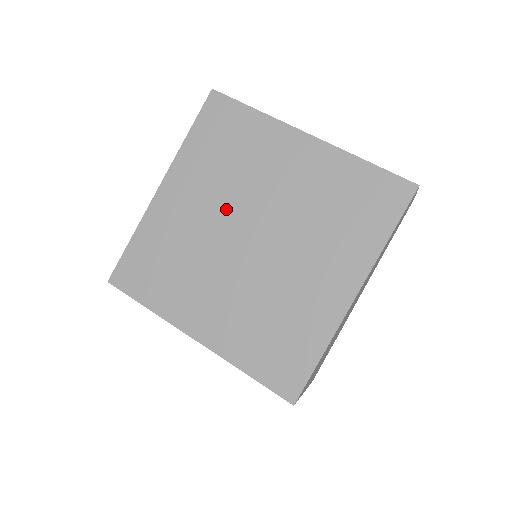
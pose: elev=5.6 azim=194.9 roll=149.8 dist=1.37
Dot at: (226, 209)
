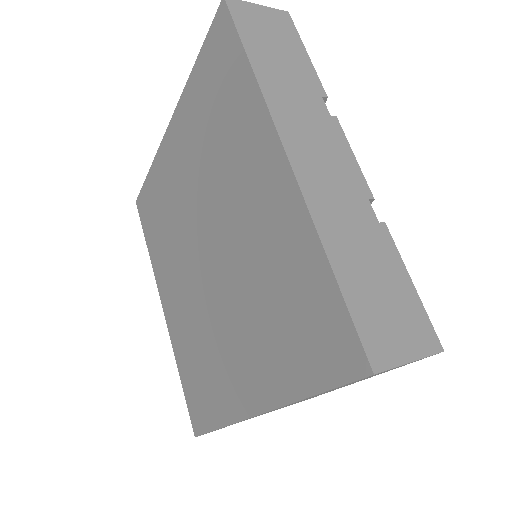
Dot at: (199, 199)
